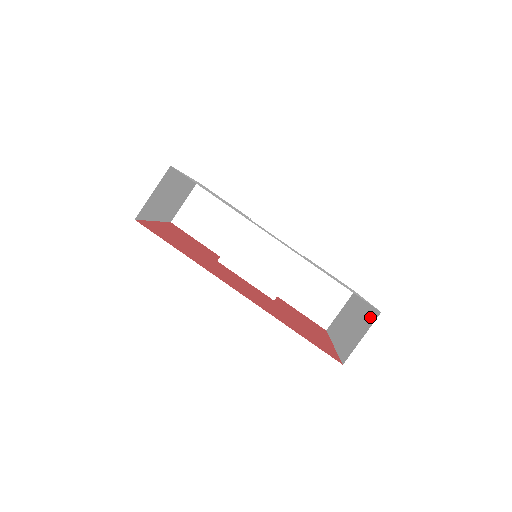
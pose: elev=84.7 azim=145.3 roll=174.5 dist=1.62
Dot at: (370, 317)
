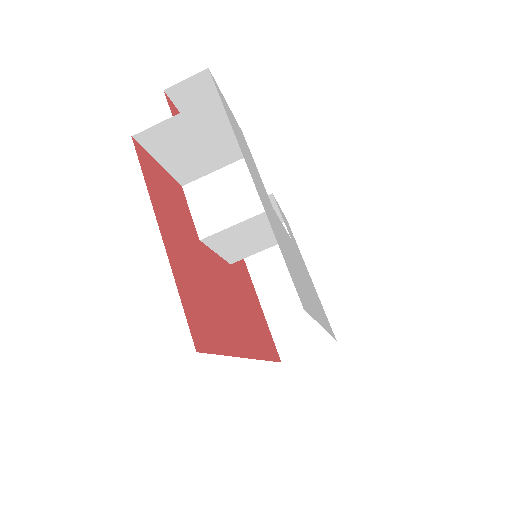
Dot at: (320, 328)
